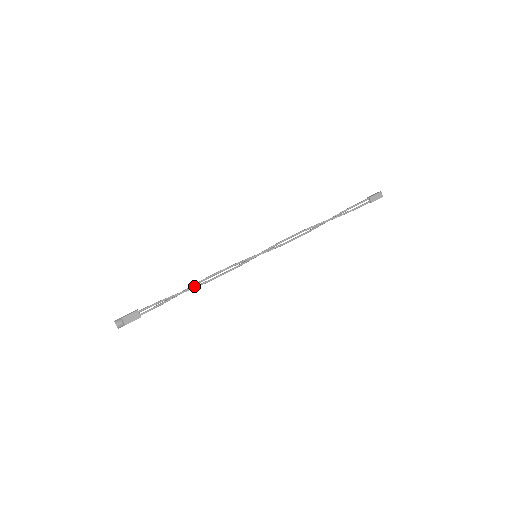
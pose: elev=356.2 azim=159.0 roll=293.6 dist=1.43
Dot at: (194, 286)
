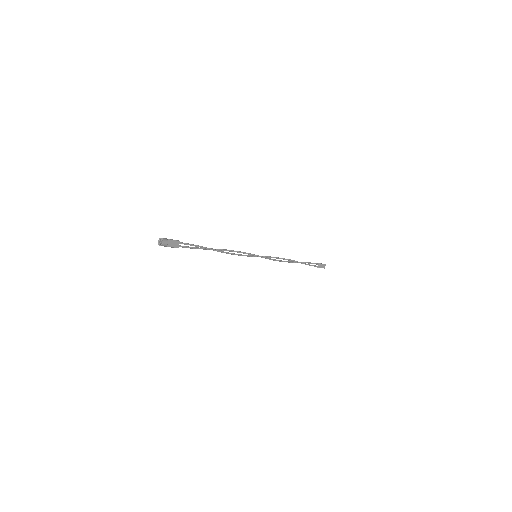
Dot at: (218, 250)
